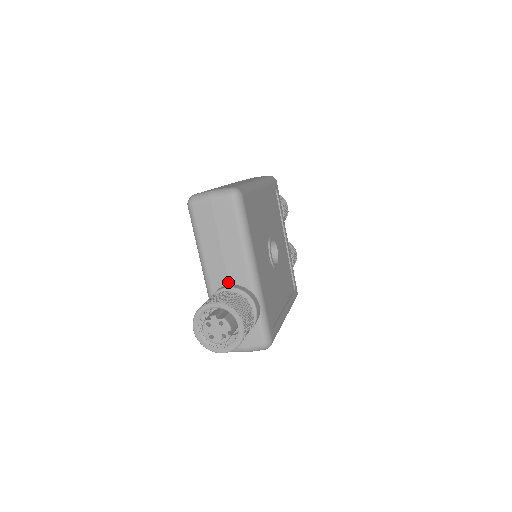
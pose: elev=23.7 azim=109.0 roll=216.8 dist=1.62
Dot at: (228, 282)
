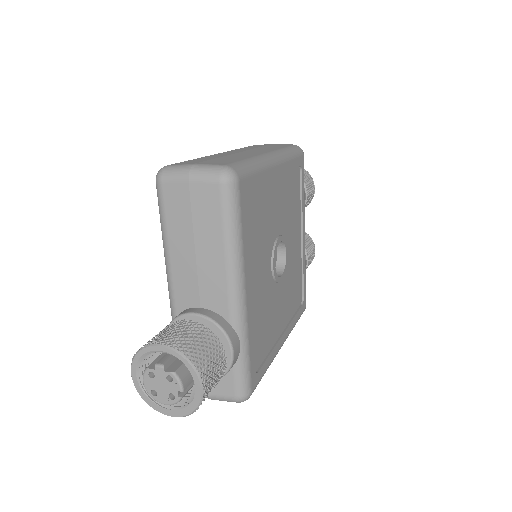
Dot at: (199, 304)
